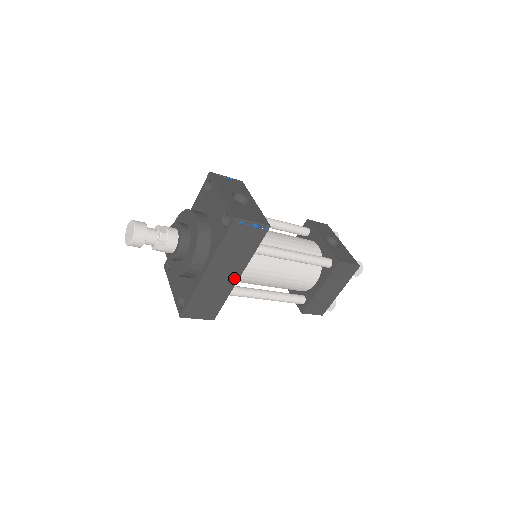
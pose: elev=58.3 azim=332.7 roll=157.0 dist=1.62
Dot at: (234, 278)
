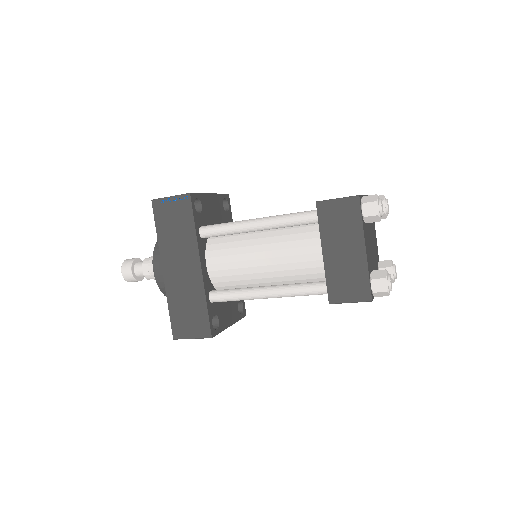
Dot at: (196, 271)
